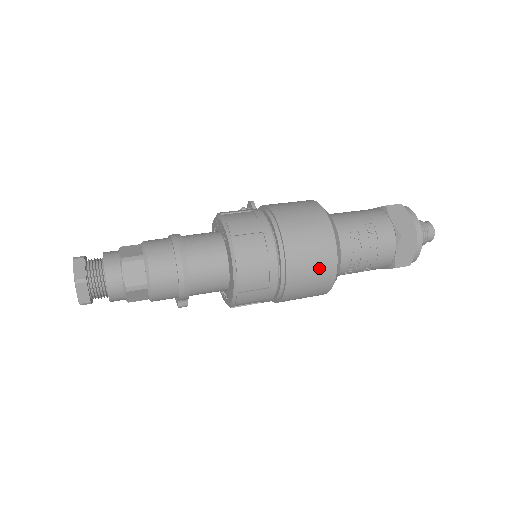
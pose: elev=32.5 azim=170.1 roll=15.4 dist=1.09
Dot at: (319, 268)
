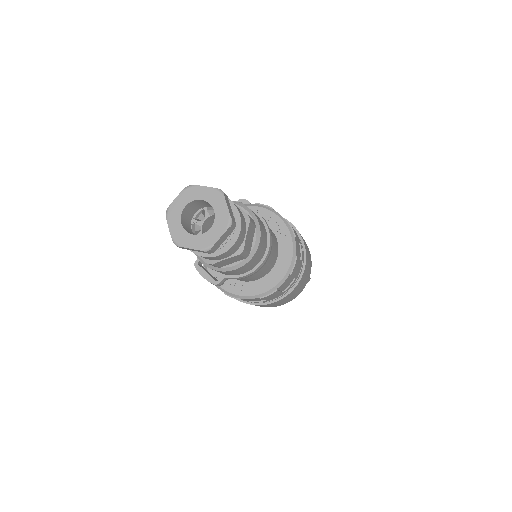
Dot at: (302, 287)
